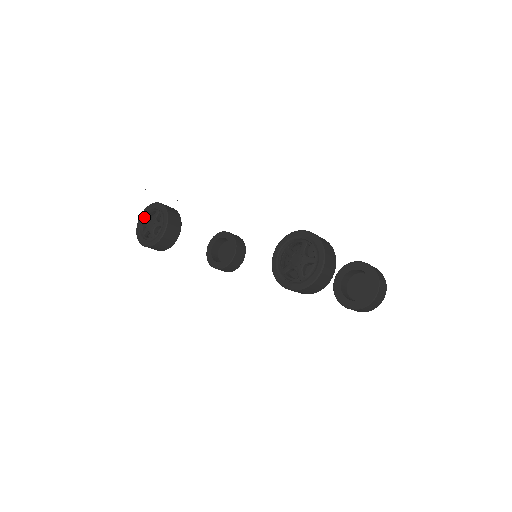
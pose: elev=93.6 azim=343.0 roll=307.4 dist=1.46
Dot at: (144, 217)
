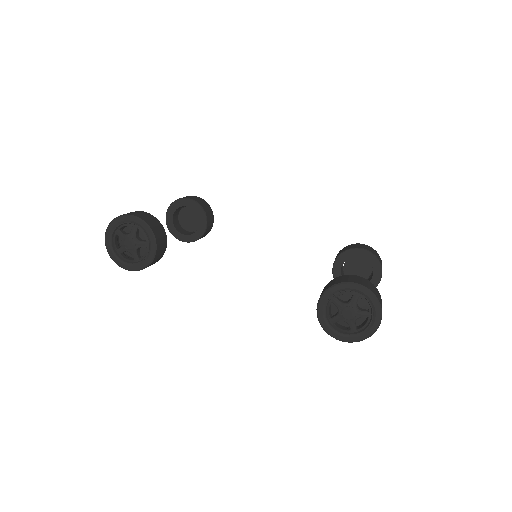
Dot at: (114, 231)
